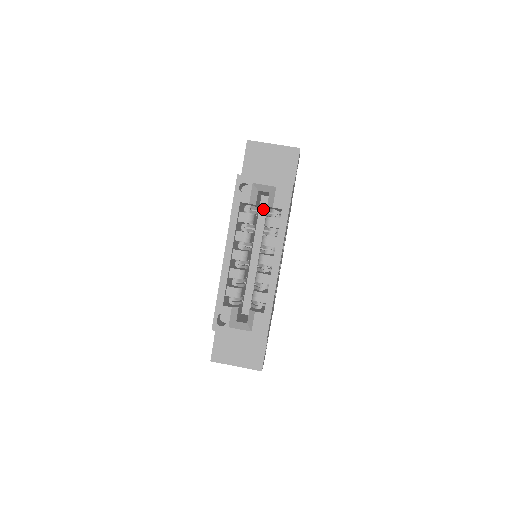
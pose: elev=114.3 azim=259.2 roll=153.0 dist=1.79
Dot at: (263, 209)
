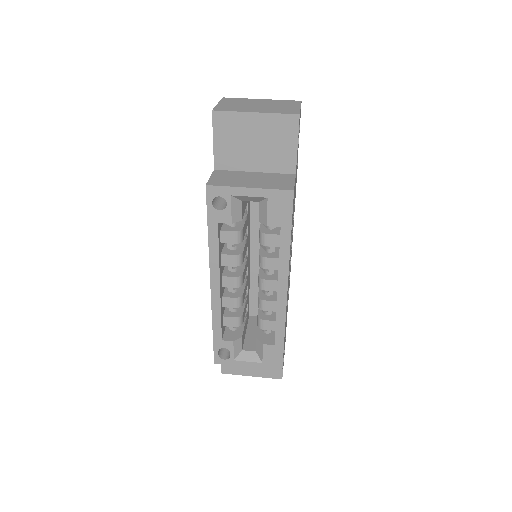
Dot at: occluded
